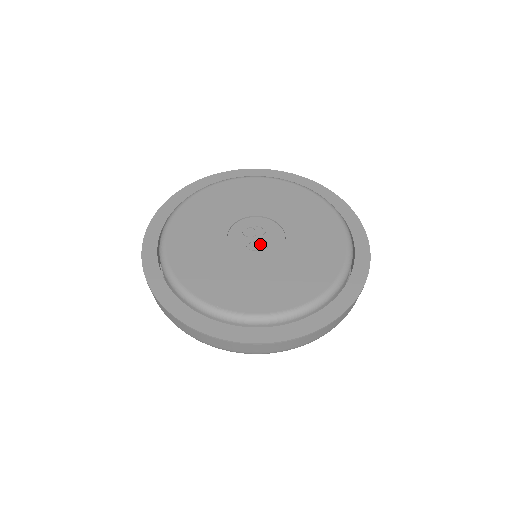
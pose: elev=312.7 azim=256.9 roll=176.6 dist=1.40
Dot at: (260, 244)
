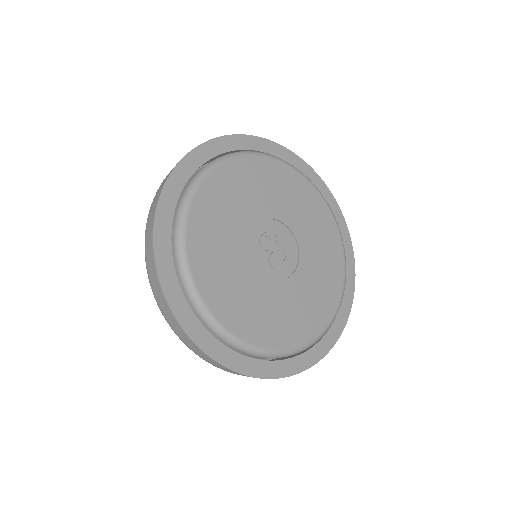
Dot at: (280, 258)
